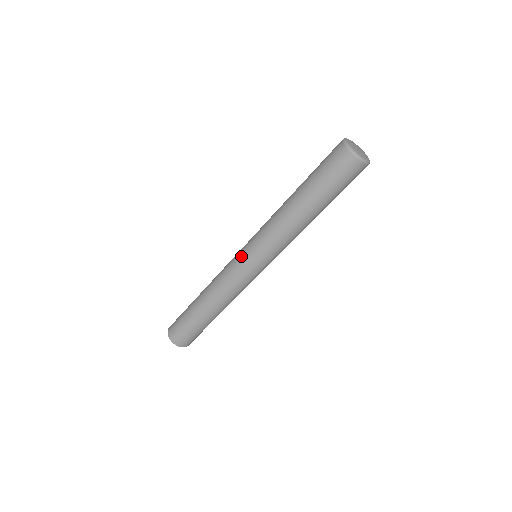
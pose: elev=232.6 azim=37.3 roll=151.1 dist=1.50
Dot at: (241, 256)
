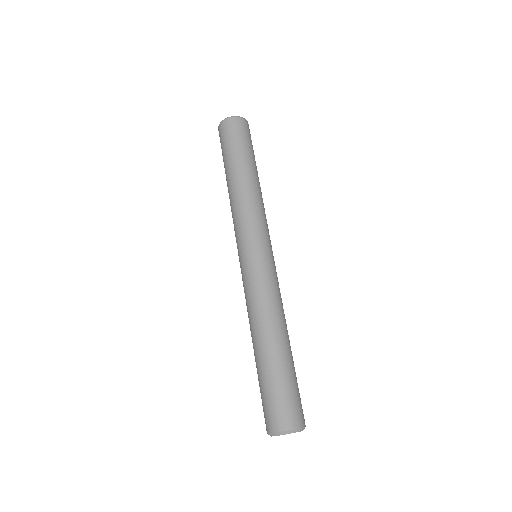
Dot at: (241, 261)
